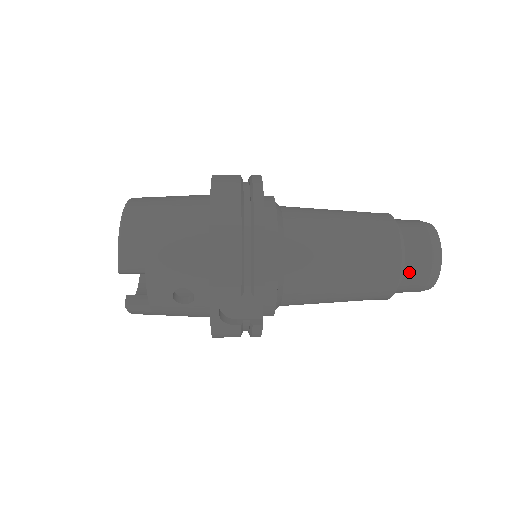
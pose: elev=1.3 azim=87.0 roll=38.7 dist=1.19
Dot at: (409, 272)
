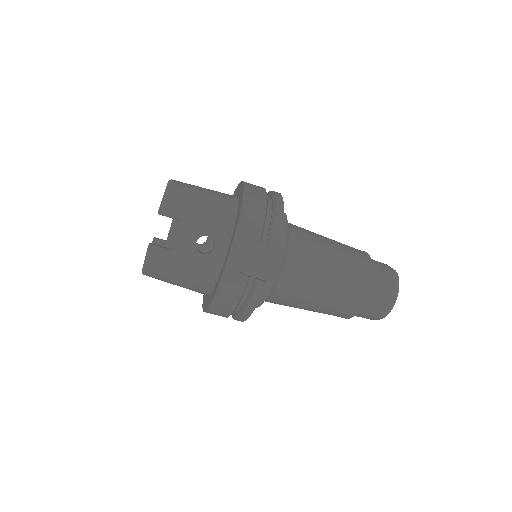
Dot at: (376, 286)
